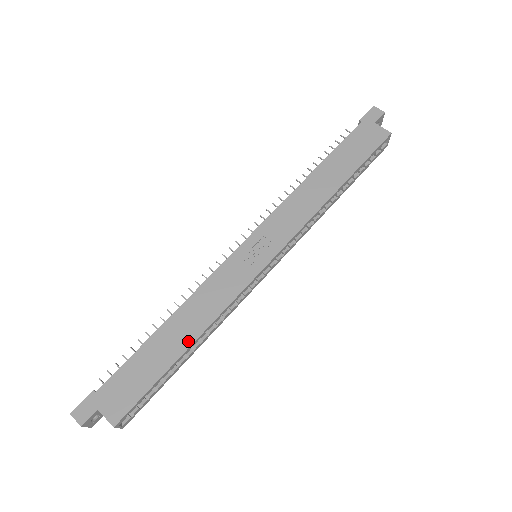
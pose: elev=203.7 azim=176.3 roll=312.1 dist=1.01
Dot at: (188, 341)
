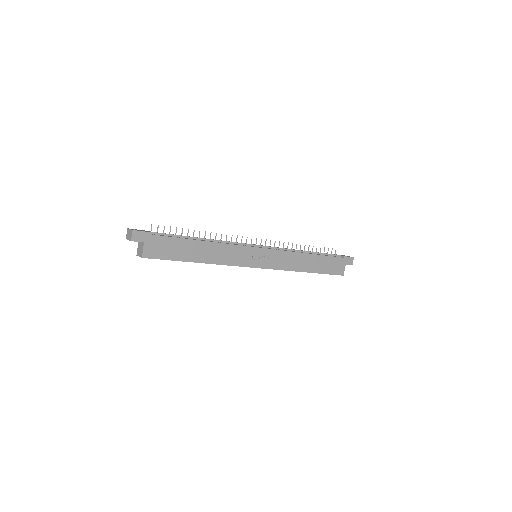
Dot at: (202, 260)
